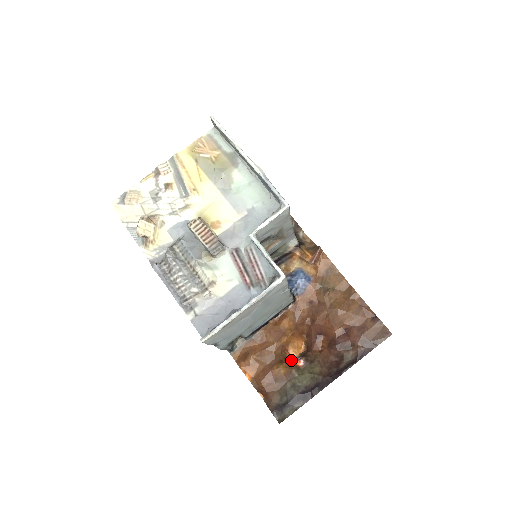
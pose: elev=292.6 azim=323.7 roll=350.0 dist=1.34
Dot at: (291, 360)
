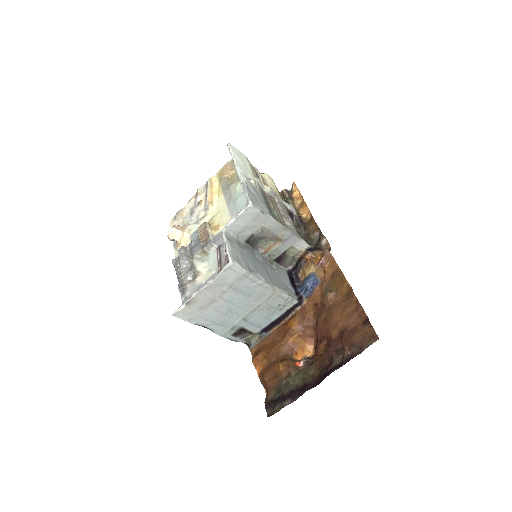
Dot at: (293, 360)
